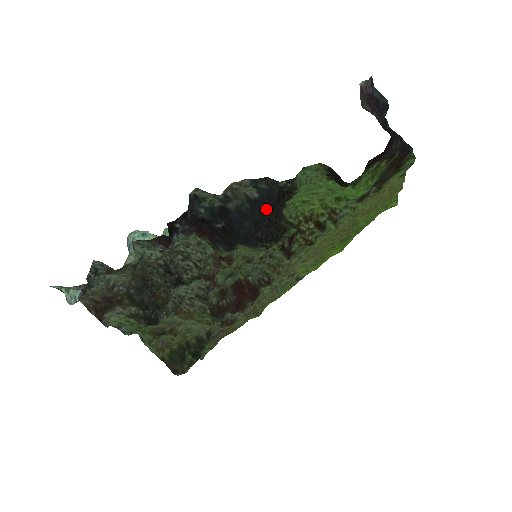
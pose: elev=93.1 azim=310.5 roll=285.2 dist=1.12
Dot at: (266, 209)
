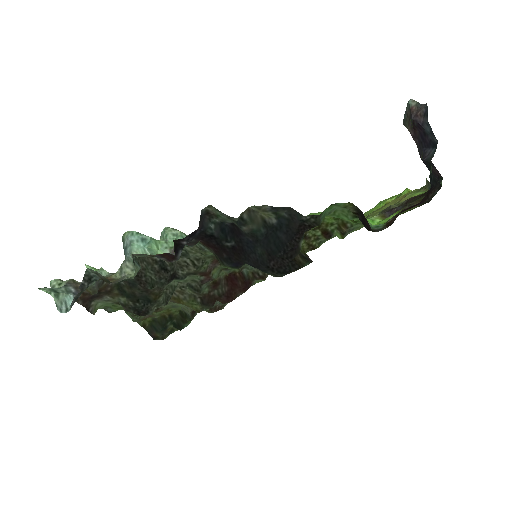
Dot at: (283, 239)
